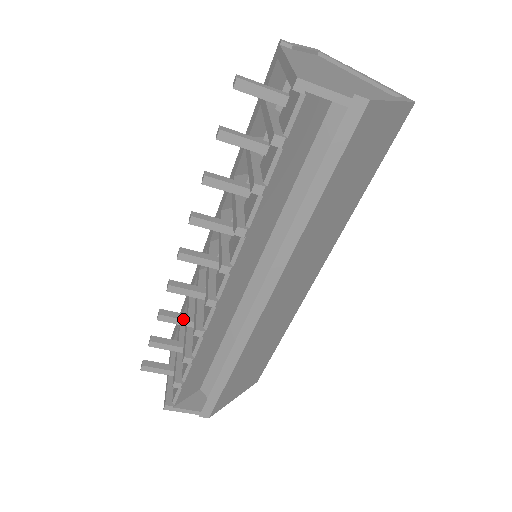
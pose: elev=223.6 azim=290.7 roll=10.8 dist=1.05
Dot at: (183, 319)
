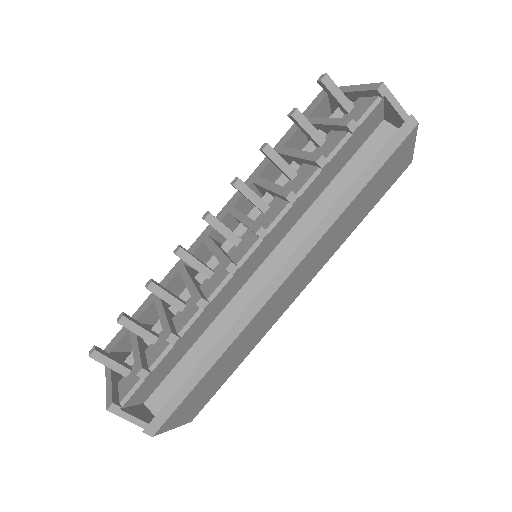
Dot at: (173, 296)
